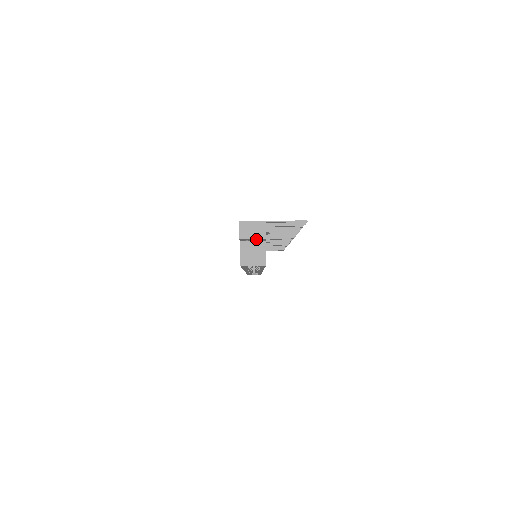
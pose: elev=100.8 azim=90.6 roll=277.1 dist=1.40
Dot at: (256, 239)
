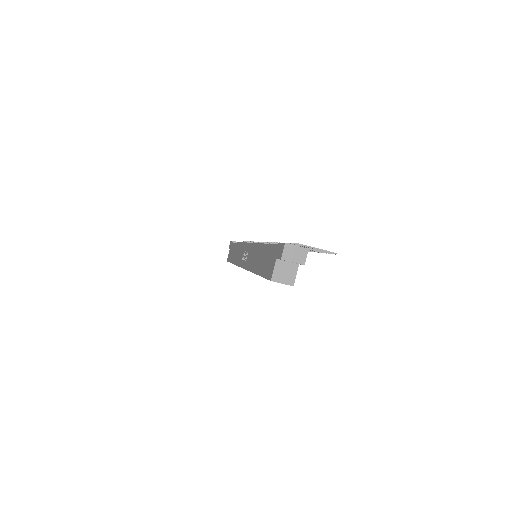
Dot at: (294, 262)
